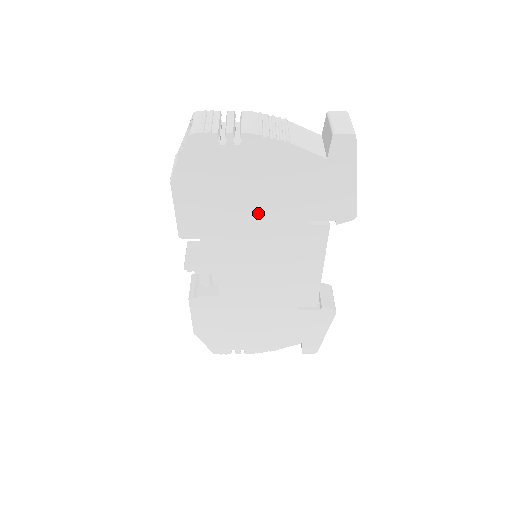
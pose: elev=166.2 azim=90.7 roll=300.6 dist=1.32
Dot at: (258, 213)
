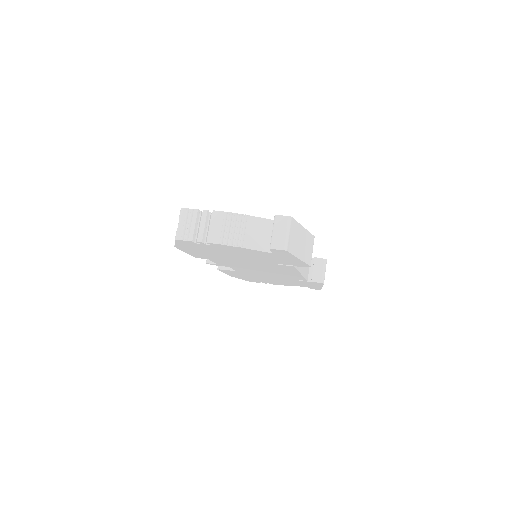
Dot at: (240, 258)
